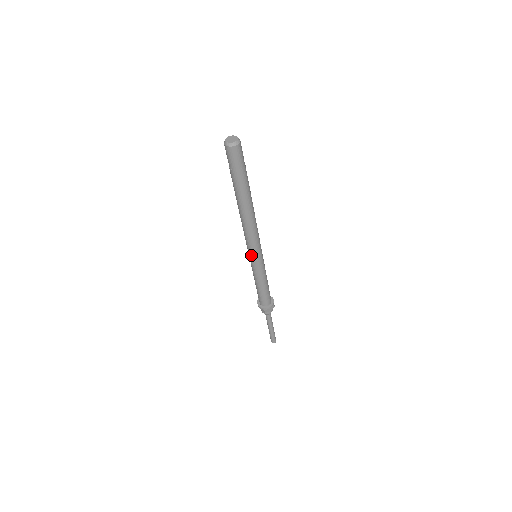
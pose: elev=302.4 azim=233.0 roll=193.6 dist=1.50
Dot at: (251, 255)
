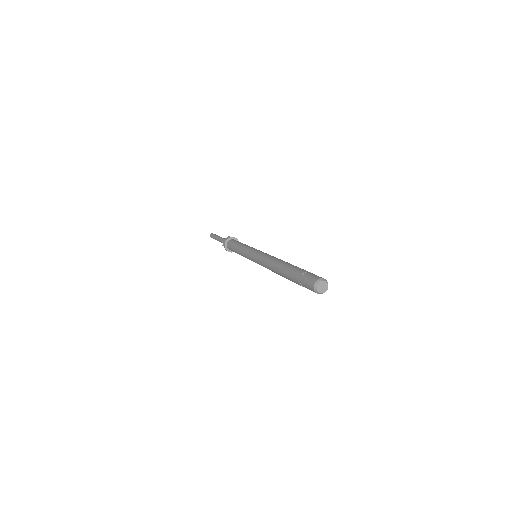
Dot at: occluded
